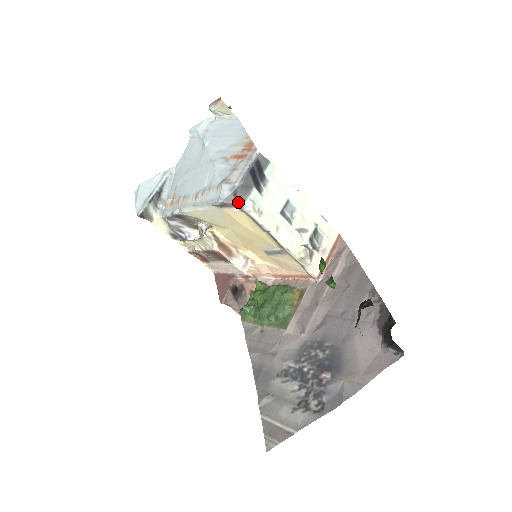
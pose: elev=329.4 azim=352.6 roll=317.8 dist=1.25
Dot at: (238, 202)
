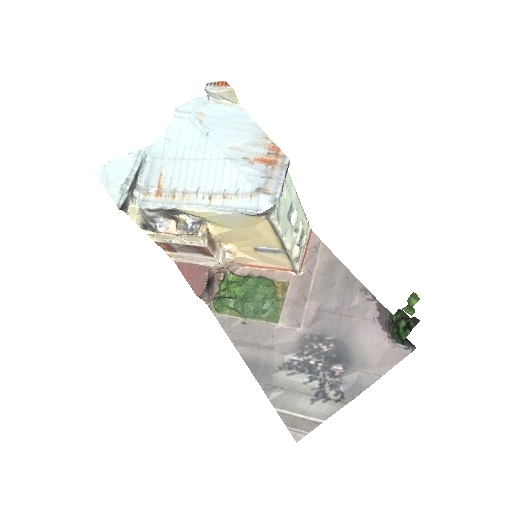
Dot at: (269, 211)
